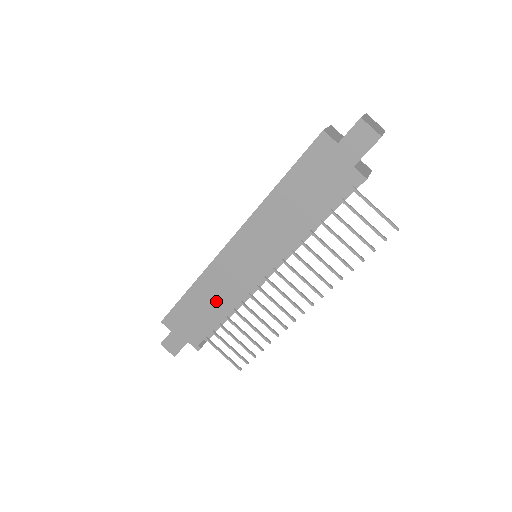
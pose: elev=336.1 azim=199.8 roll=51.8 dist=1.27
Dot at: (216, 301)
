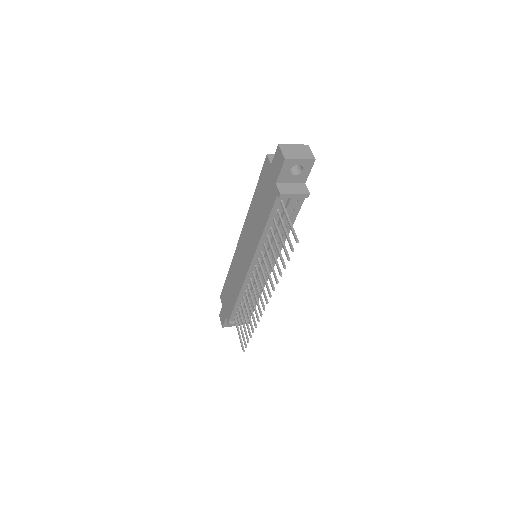
Dot at: (234, 286)
